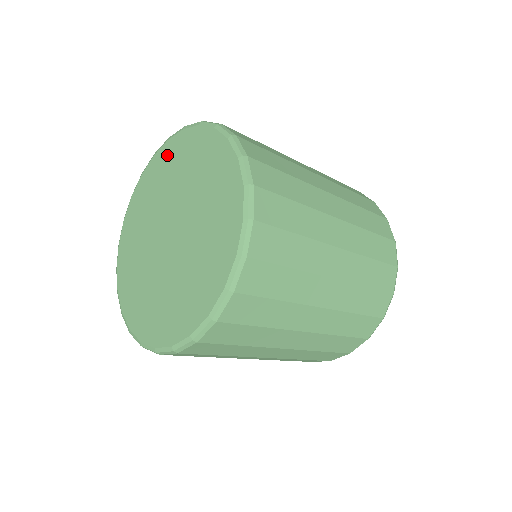
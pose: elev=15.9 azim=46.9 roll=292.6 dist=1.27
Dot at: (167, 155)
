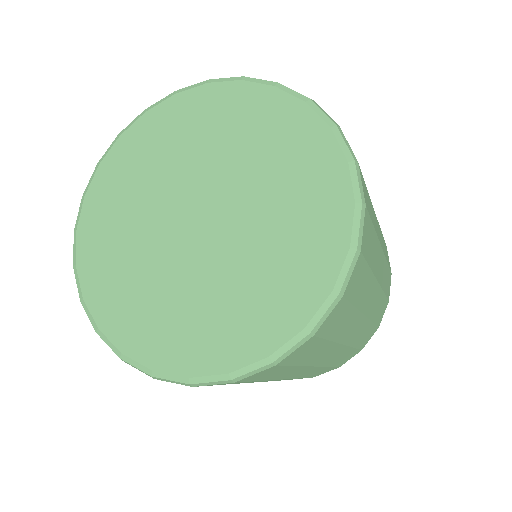
Dot at: (152, 129)
